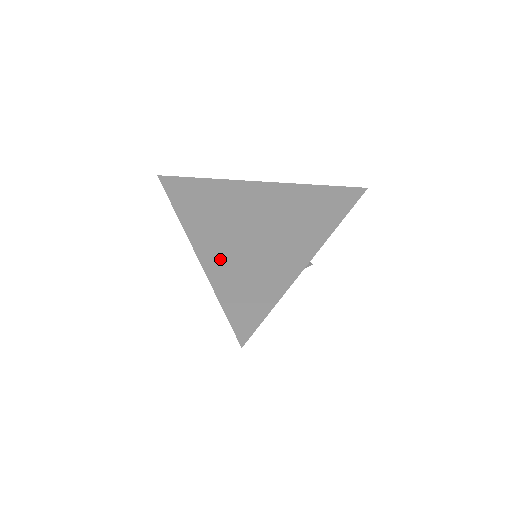
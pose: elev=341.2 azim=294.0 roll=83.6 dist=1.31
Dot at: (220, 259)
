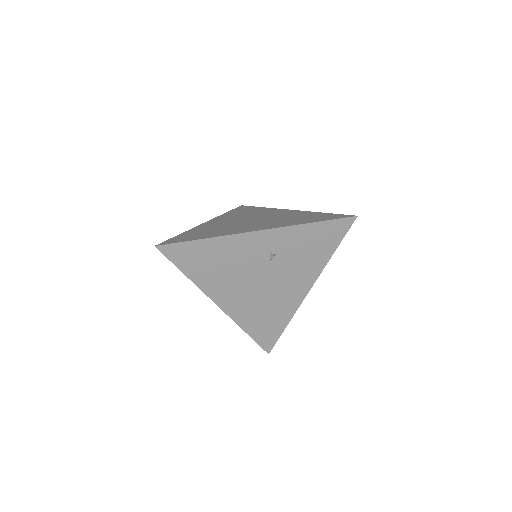
Dot at: (209, 226)
